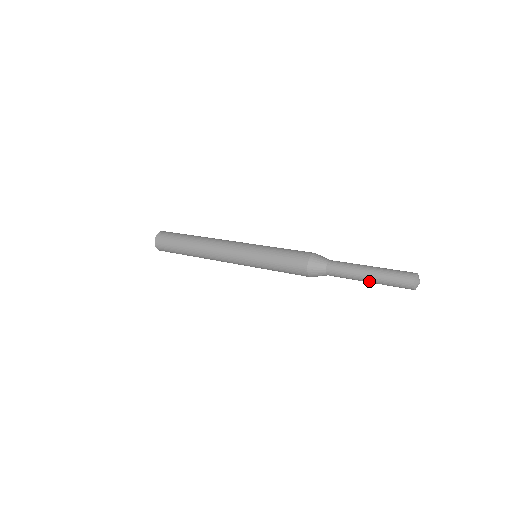
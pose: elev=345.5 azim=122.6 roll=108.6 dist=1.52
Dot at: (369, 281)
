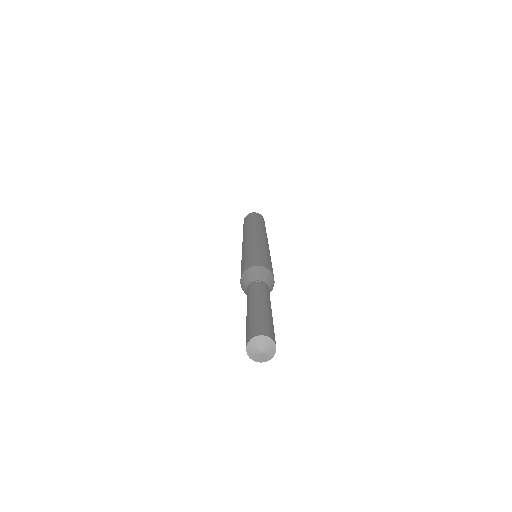
Dot at: occluded
